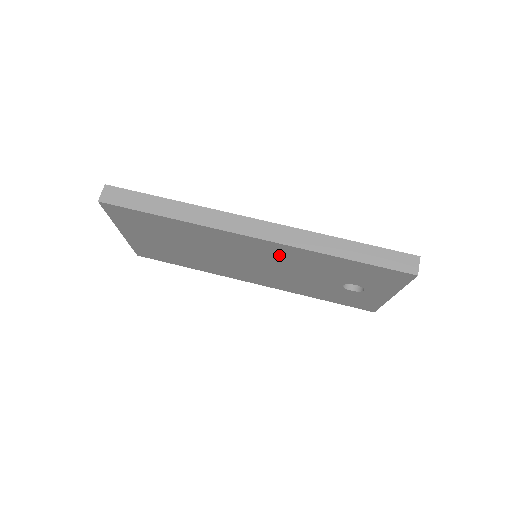
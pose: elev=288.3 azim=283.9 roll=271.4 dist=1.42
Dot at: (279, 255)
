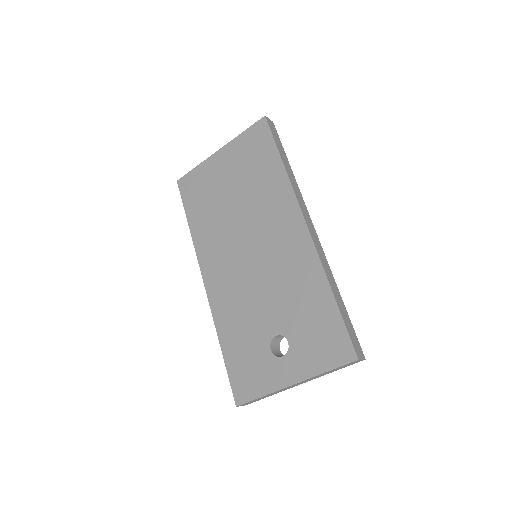
Dot at: (290, 257)
